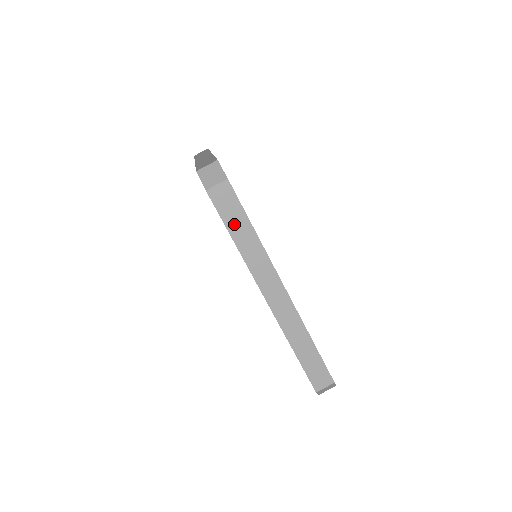
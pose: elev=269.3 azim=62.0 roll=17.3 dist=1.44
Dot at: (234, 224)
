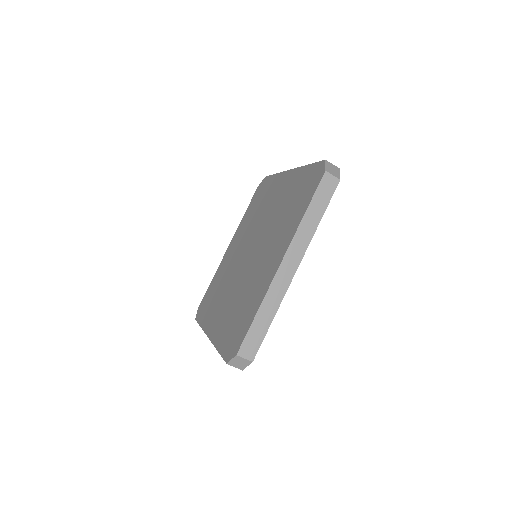
Dot at: occluded
